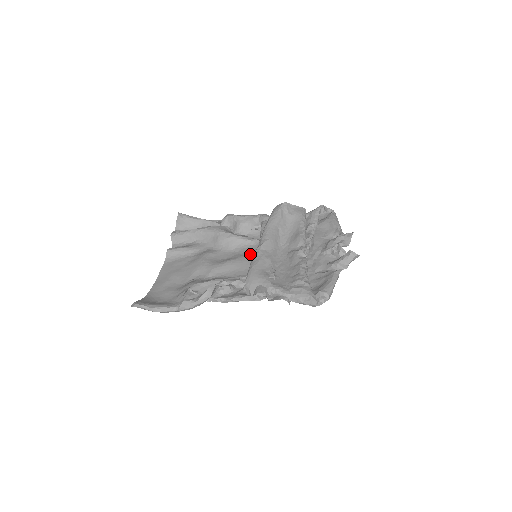
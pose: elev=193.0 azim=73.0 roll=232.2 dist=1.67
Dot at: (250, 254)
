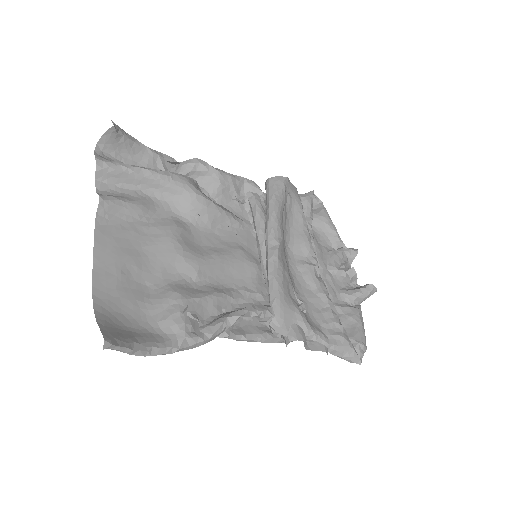
Dot at: (243, 248)
